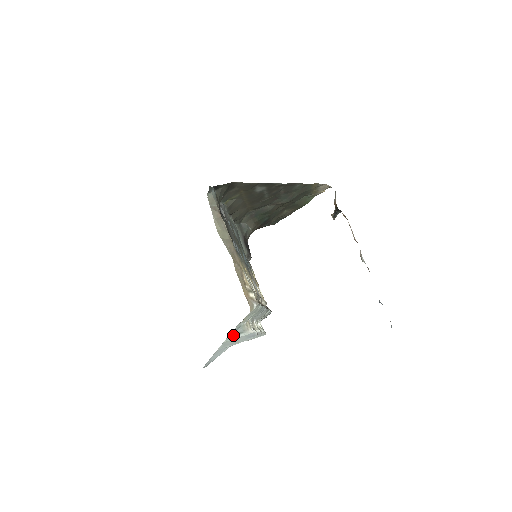
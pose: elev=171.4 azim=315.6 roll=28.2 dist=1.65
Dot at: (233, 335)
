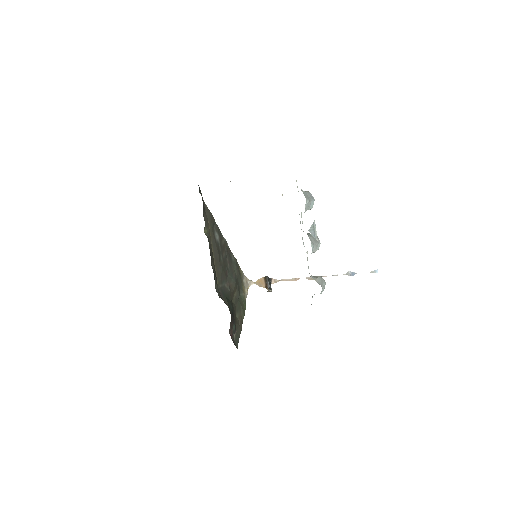
Dot at: (302, 190)
